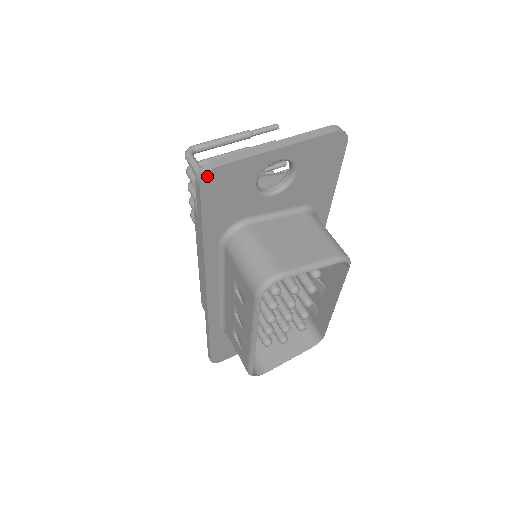
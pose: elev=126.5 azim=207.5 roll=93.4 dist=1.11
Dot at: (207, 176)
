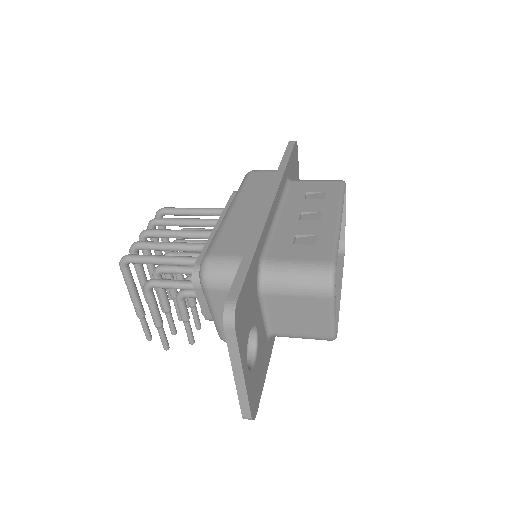
Dot at: (296, 144)
